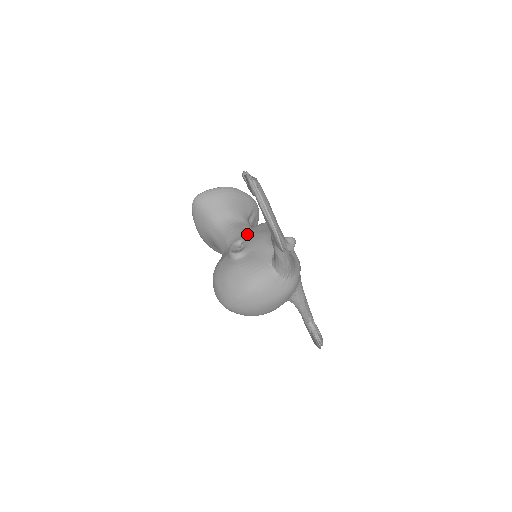
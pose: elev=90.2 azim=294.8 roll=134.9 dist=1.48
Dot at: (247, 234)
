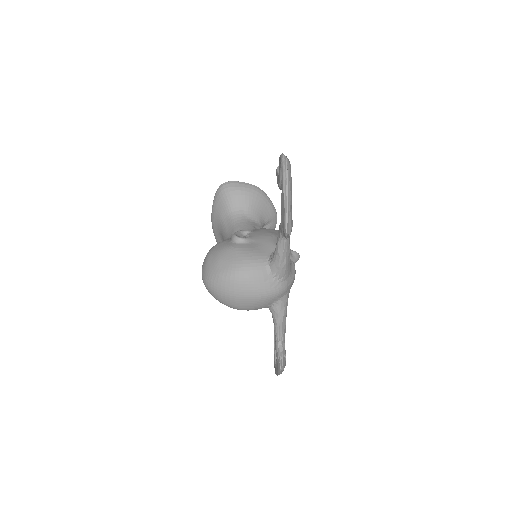
Dot at: (257, 230)
